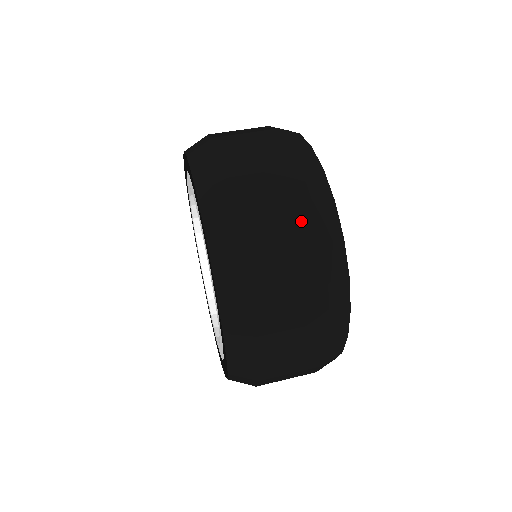
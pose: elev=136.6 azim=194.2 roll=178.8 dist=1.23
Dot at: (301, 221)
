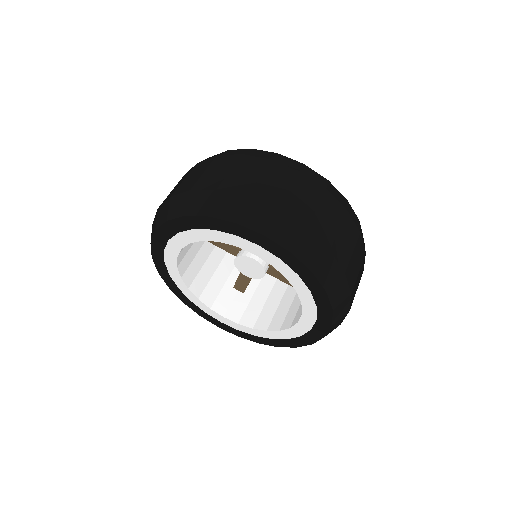
Dot at: (279, 172)
